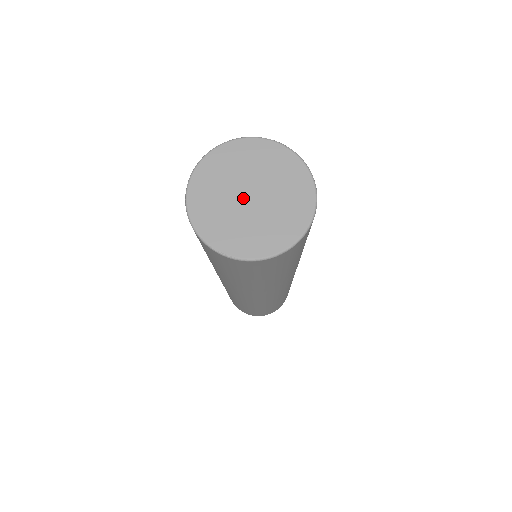
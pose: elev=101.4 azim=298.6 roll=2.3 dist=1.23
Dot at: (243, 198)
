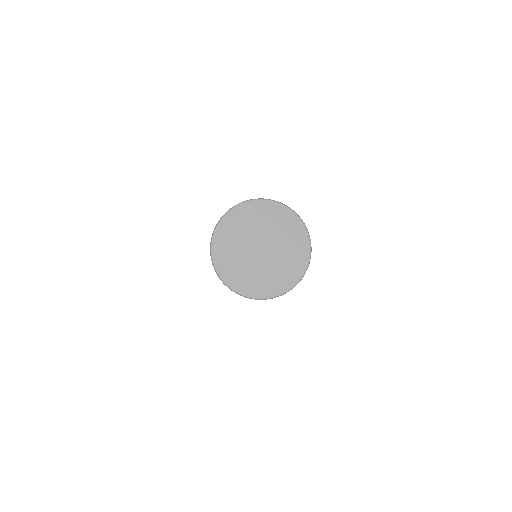
Dot at: (255, 247)
